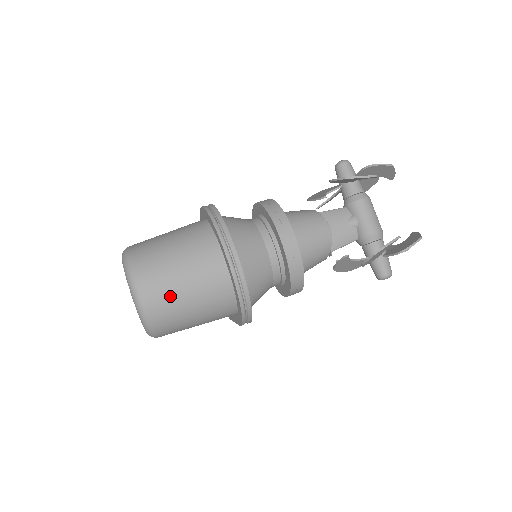
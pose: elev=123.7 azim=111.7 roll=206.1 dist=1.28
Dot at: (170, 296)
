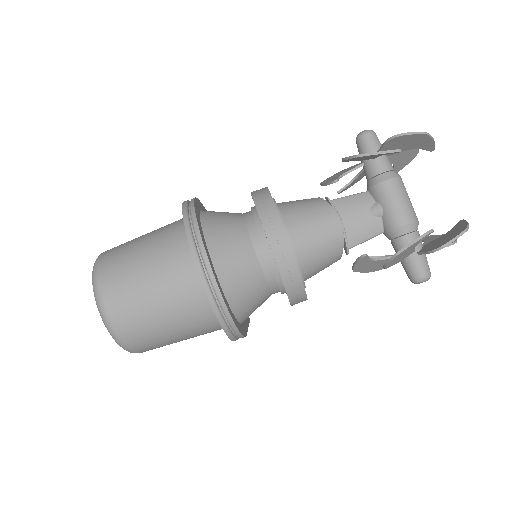
Dot at: (138, 311)
